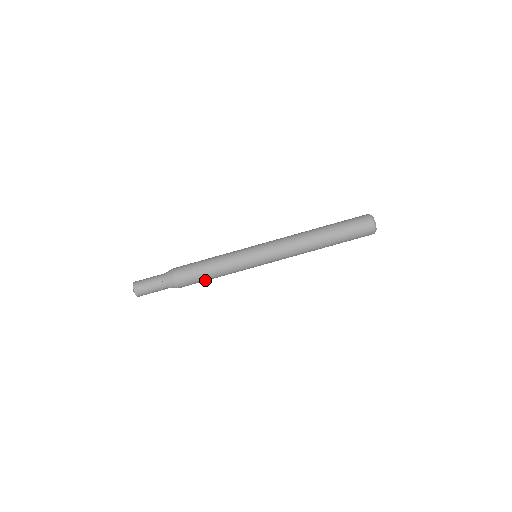
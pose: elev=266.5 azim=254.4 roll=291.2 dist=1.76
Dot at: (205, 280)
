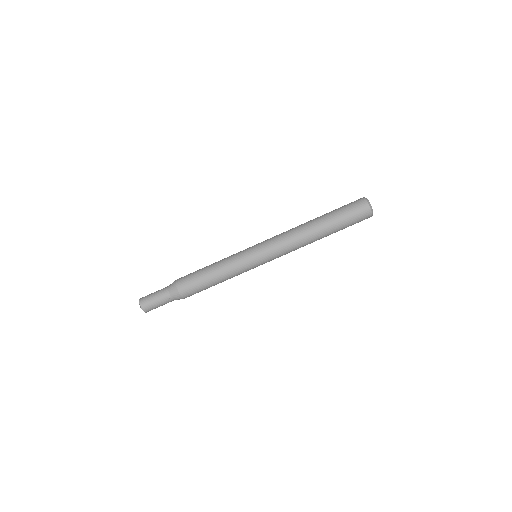
Dot at: (209, 287)
